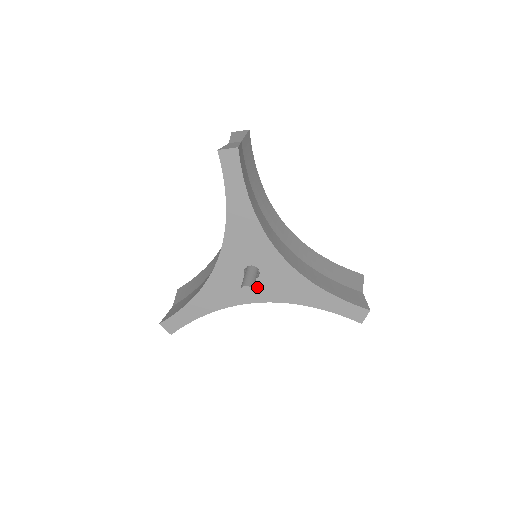
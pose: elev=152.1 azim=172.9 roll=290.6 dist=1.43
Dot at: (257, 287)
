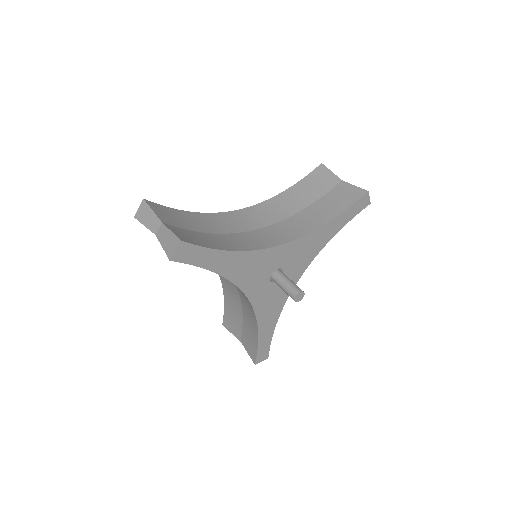
Dot at: (289, 276)
